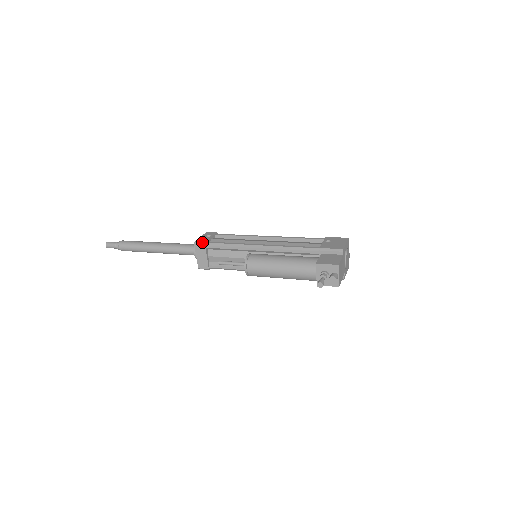
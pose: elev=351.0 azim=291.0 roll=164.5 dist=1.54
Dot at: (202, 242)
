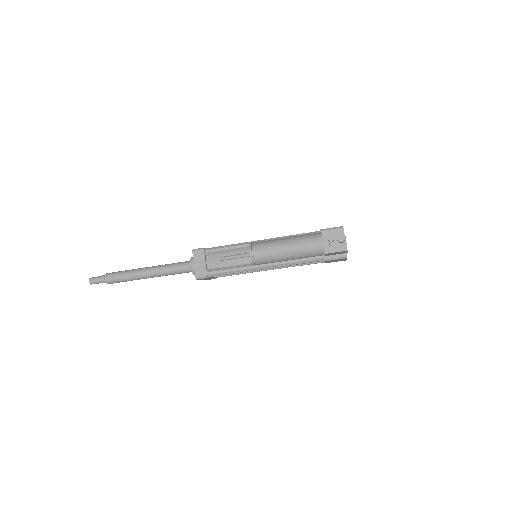
Dot at: (201, 248)
